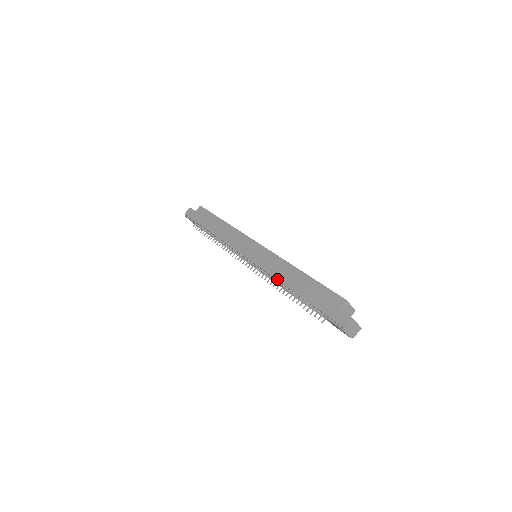
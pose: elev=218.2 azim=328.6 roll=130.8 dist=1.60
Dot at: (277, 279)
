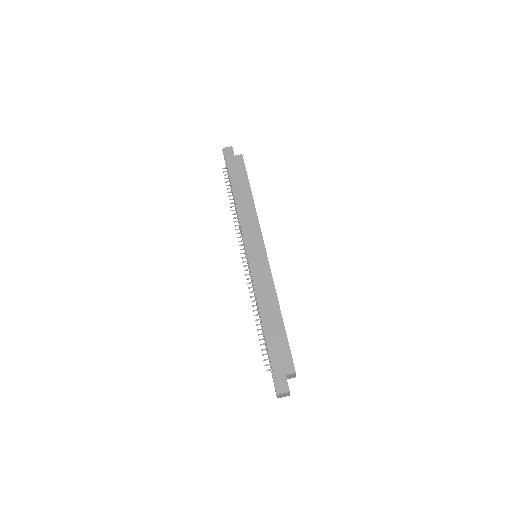
Dot at: (258, 301)
